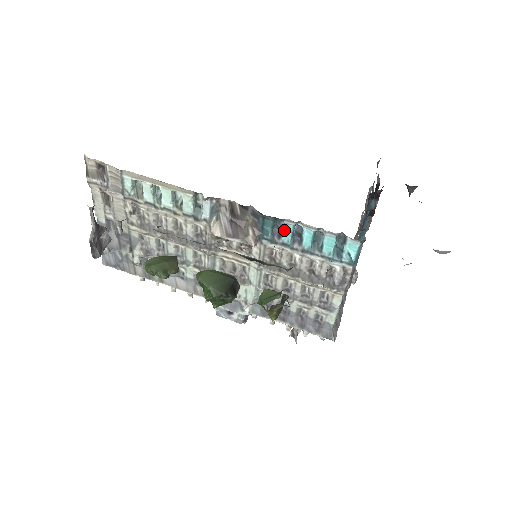
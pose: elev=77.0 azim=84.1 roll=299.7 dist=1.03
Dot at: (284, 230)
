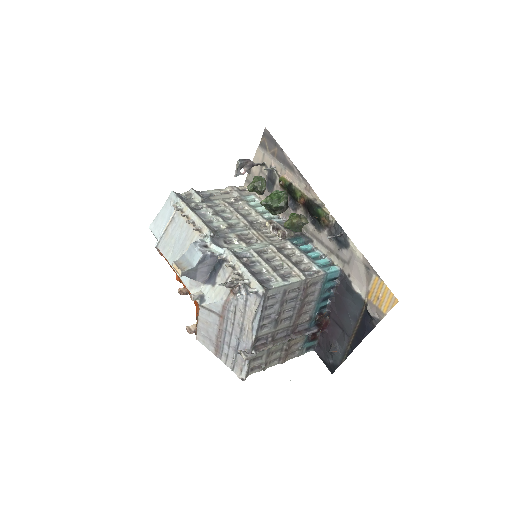
Dot at: (305, 245)
